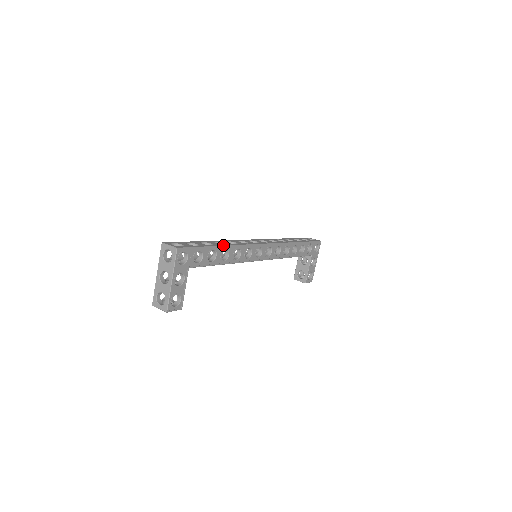
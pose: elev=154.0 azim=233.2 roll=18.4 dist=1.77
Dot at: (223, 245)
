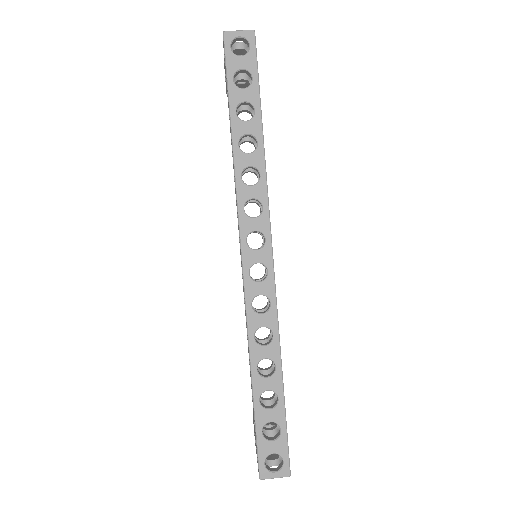
Dot at: (281, 375)
